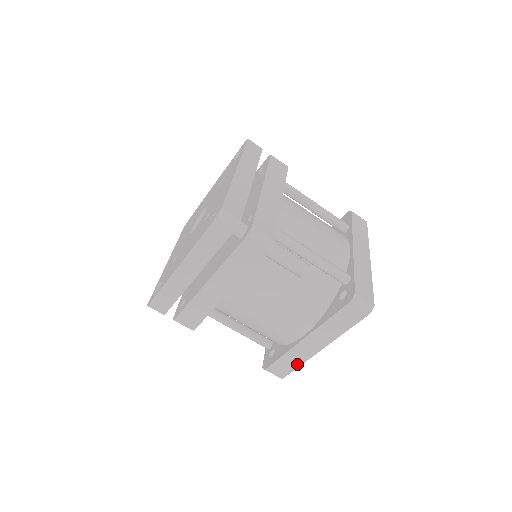
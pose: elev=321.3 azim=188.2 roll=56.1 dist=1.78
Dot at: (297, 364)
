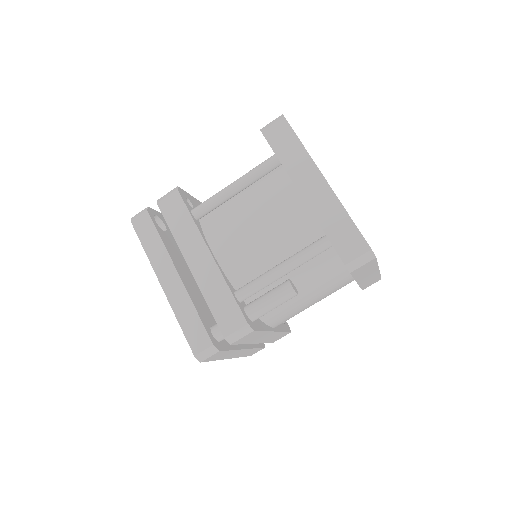
Dot at: (377, 277)
